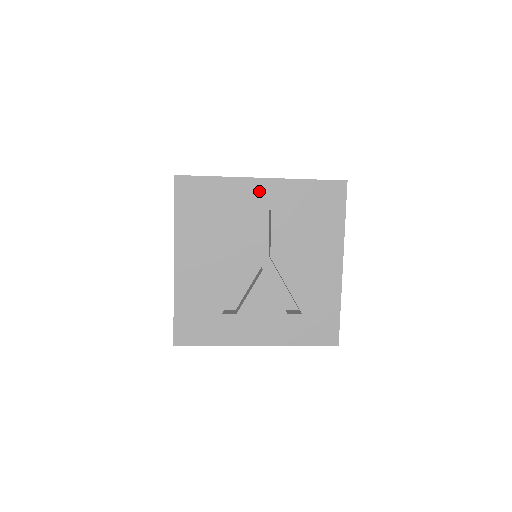
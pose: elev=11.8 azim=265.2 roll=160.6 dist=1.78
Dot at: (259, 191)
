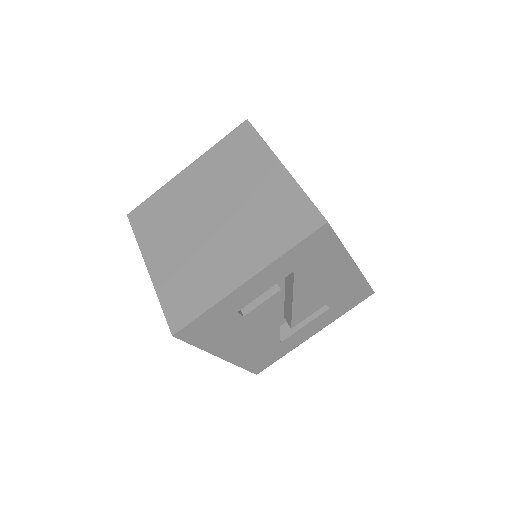
Dot at: occluded
